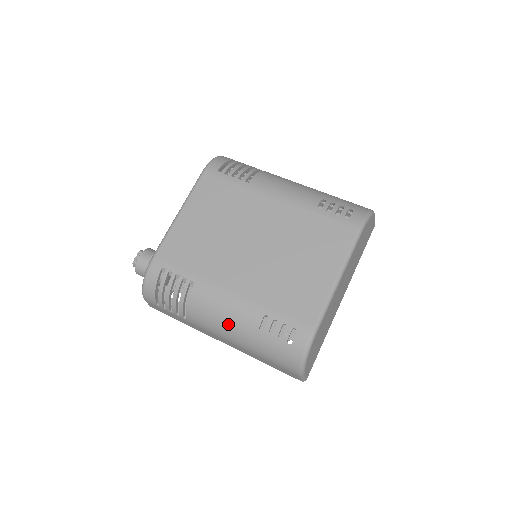
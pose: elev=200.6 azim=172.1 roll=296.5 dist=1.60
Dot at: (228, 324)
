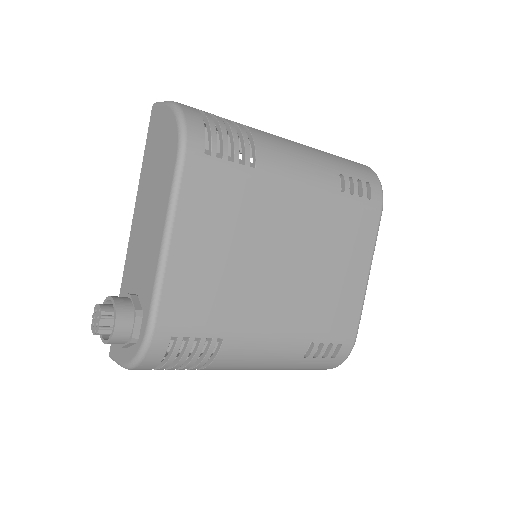
Dot at: (266, 364)
